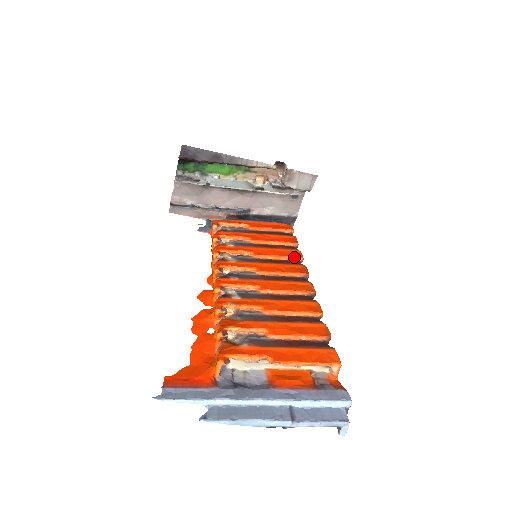
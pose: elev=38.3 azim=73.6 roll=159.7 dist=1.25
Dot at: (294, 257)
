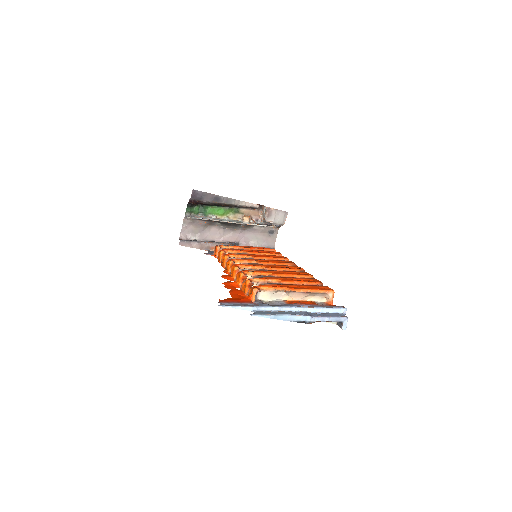
Dot at: (282, 258)
